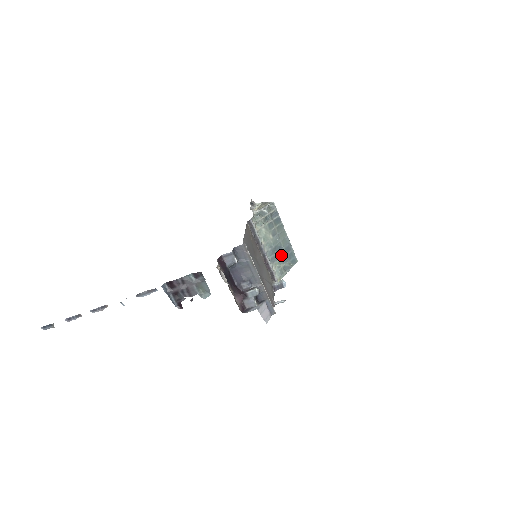
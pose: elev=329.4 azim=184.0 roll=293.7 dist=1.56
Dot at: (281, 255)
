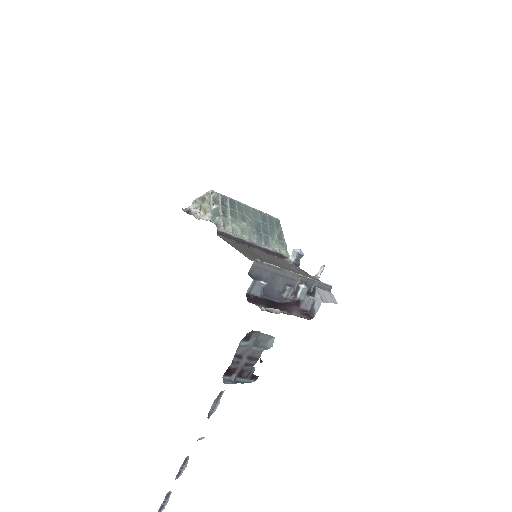
Dot at: (266, 230)
